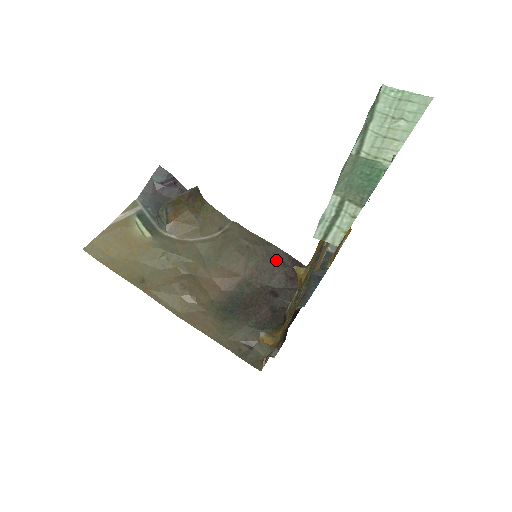
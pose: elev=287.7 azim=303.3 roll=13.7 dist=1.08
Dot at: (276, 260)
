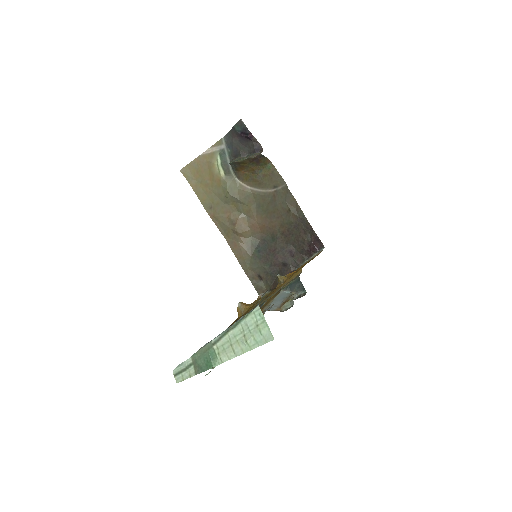
Dot at: (304, 231)
